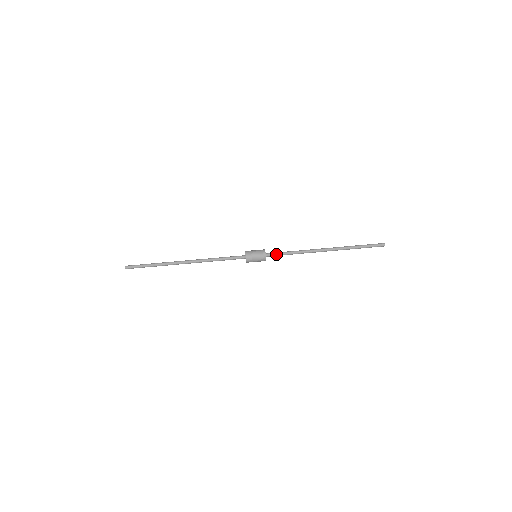
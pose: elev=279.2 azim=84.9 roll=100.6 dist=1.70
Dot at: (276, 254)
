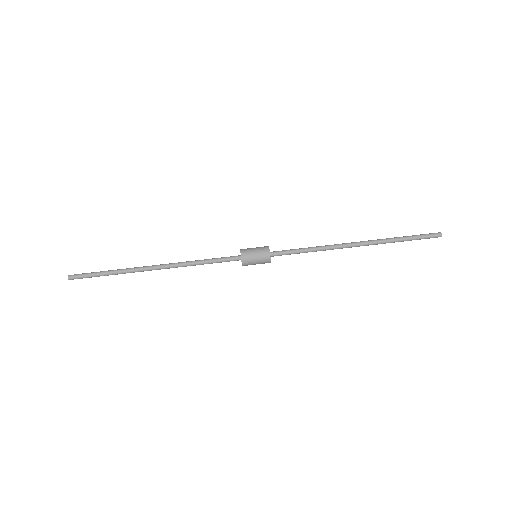
Dot at: (285, 251)
